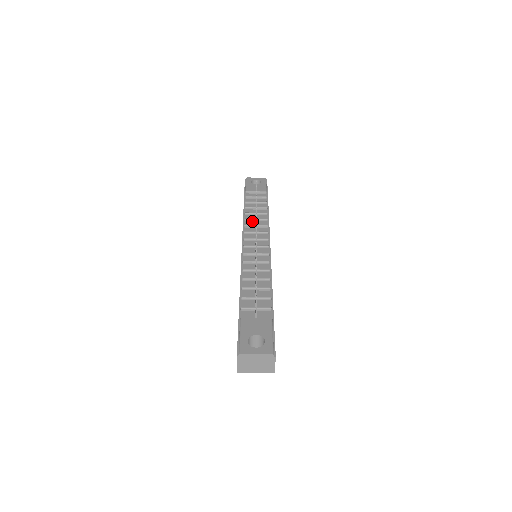
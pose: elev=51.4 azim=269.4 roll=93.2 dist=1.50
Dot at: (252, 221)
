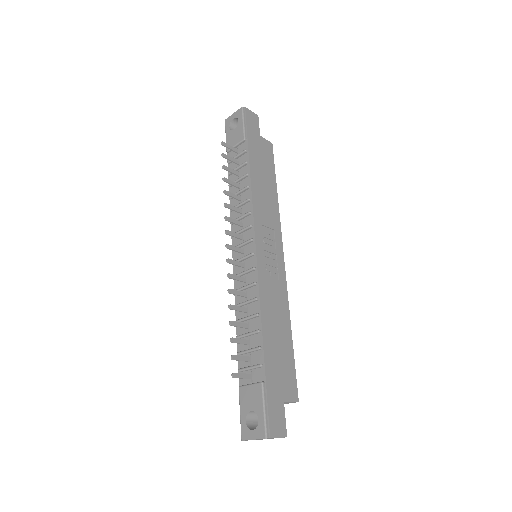
Dot at: occluded
